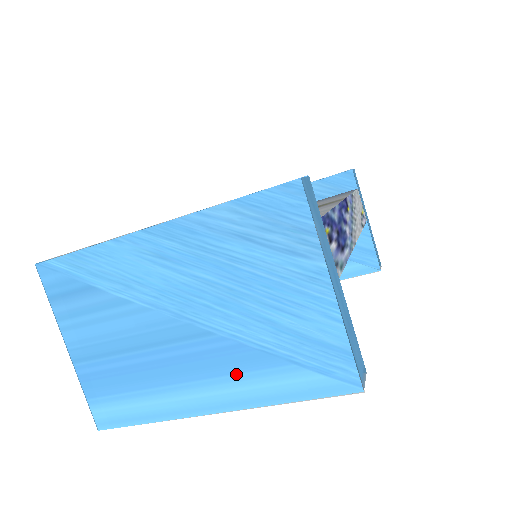
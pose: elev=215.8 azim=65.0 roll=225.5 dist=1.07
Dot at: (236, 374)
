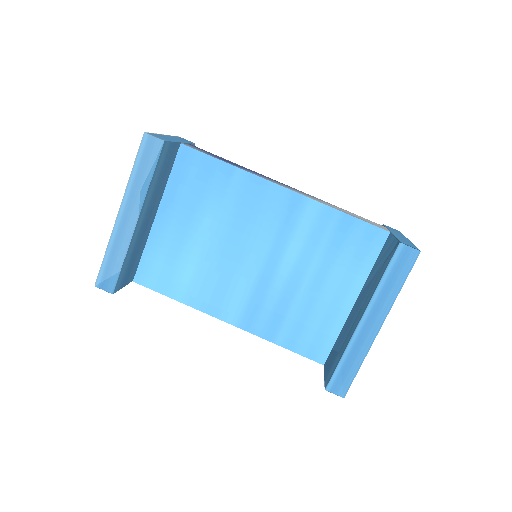
Dot at: occluded
